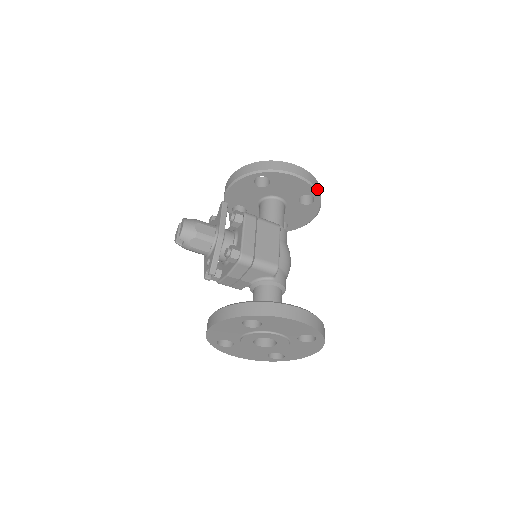
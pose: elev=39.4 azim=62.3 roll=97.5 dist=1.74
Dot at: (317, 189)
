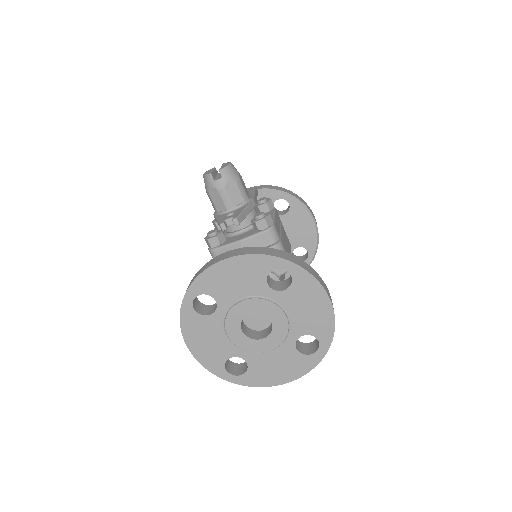
Dot at: occluded
